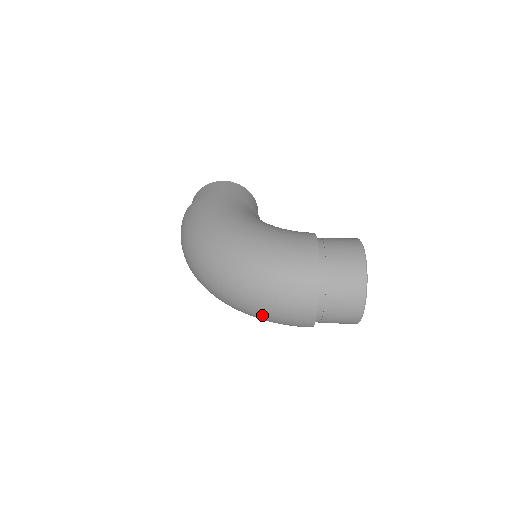
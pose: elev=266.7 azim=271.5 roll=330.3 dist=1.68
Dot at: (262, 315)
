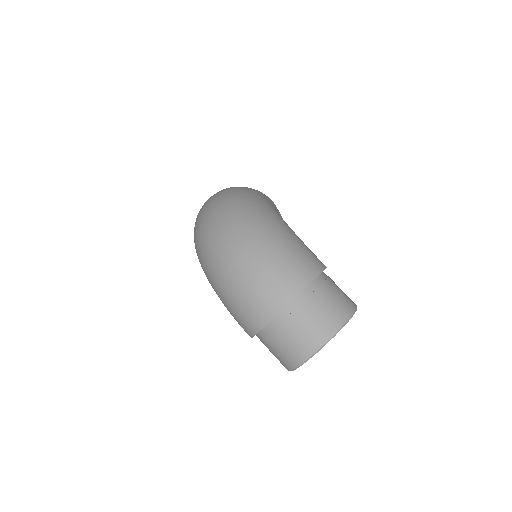
Dot at: (228, 280)
